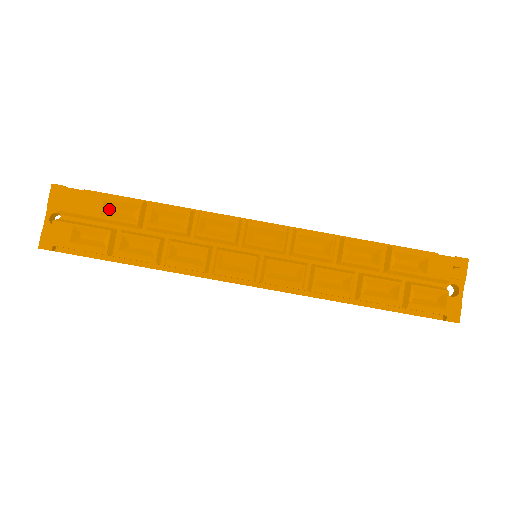
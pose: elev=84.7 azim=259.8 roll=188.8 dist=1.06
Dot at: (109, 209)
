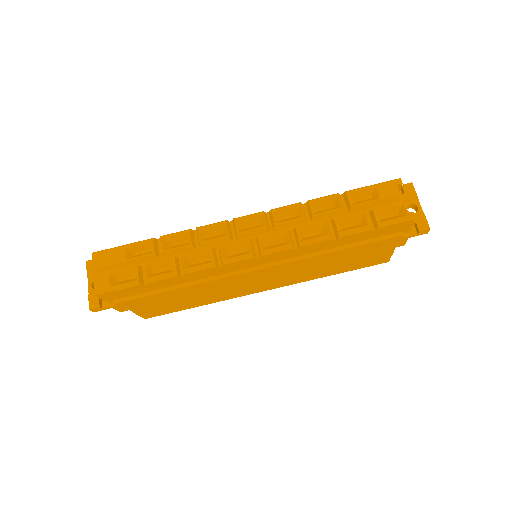
Dot at: (131, 254)
